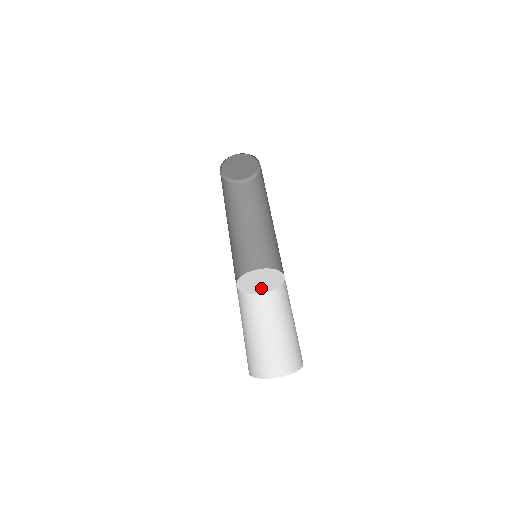
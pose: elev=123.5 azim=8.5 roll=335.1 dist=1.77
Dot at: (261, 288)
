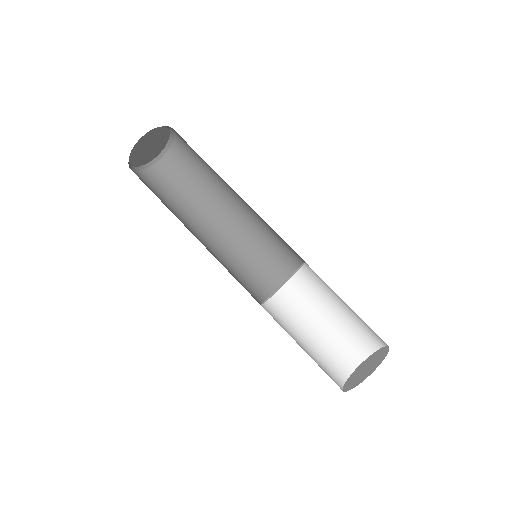
Dot at: (292, 275)
